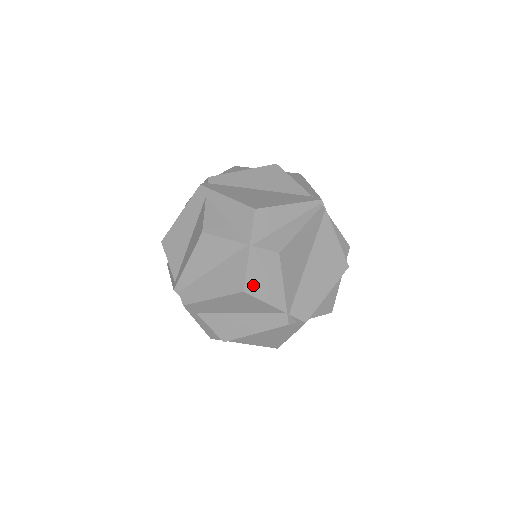
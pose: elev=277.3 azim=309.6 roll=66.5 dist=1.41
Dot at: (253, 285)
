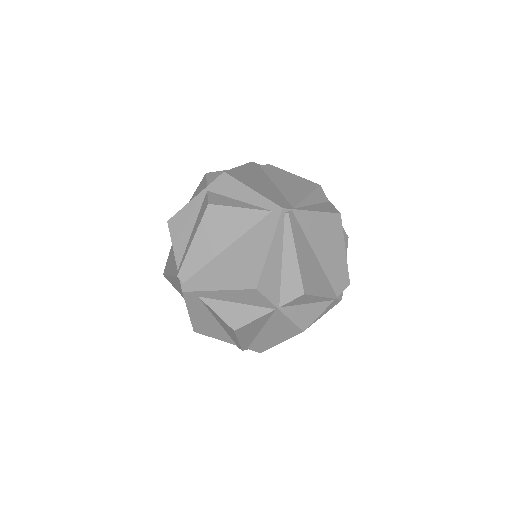
Dot at: (304, 321)
